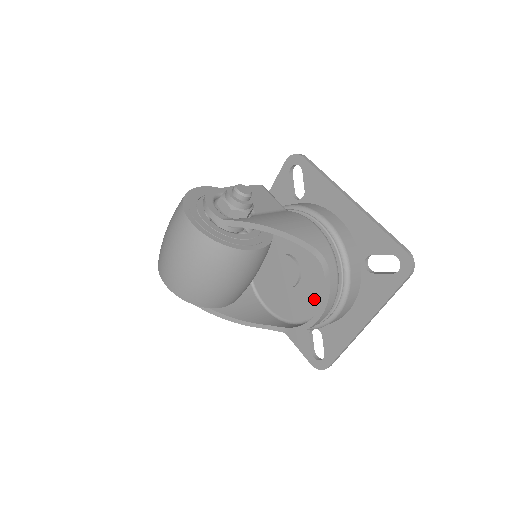
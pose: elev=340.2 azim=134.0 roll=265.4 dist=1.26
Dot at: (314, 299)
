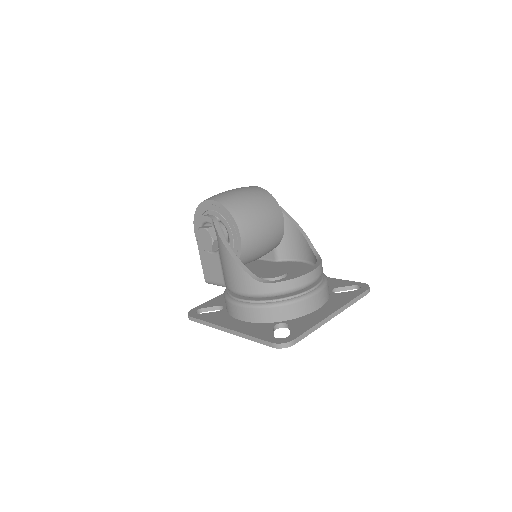
Dot at: occluded
